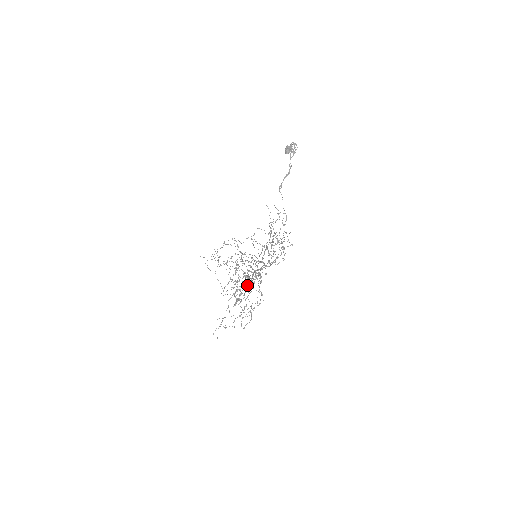
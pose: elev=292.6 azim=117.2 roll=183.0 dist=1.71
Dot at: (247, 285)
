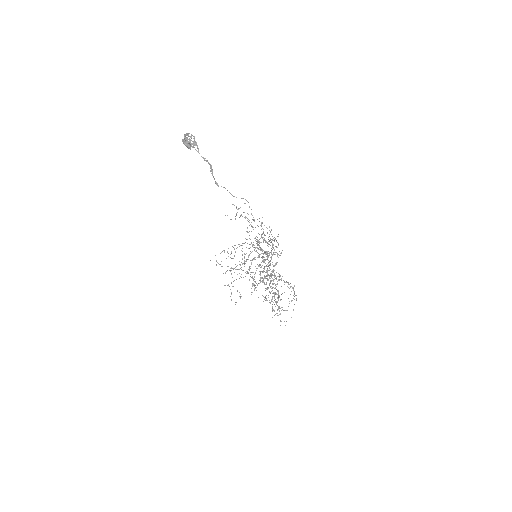
Dot at: occluded
